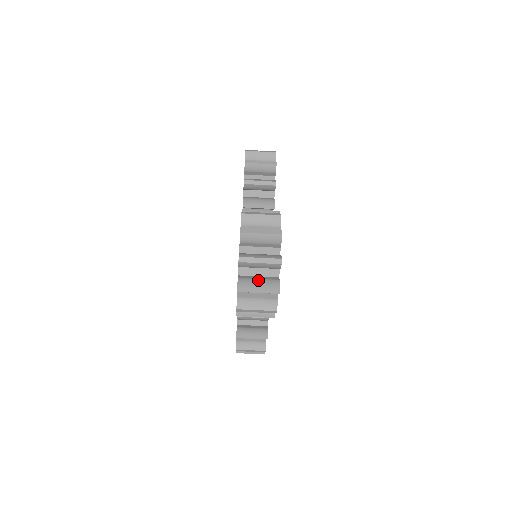
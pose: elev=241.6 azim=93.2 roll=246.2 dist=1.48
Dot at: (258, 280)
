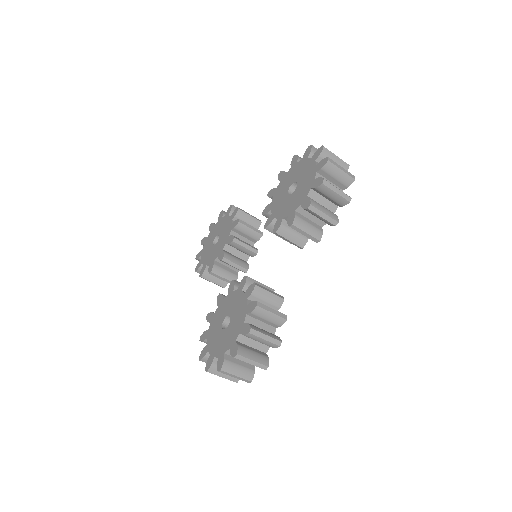
Dot at: occluded
